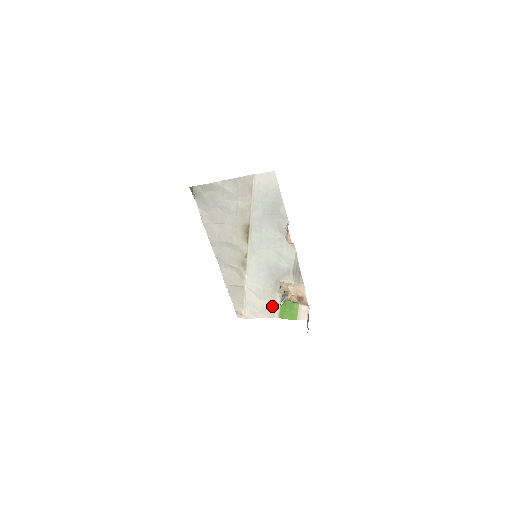
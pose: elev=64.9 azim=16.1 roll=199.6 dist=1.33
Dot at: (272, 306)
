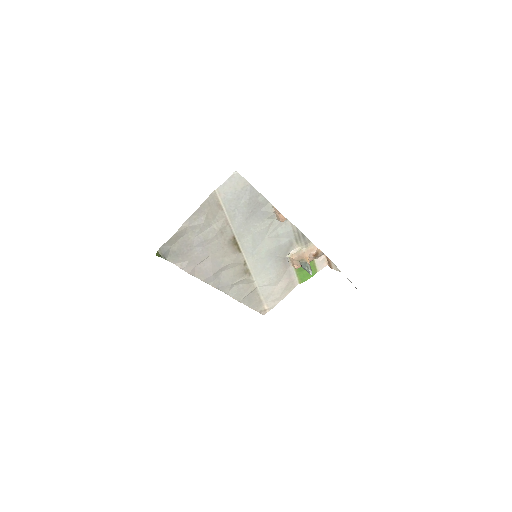
Dot at: (289, 281)
